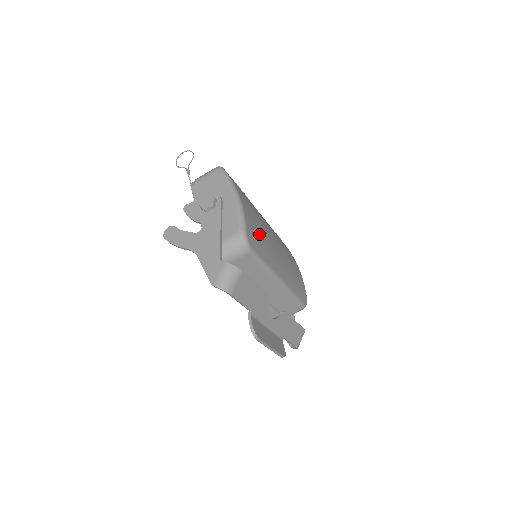
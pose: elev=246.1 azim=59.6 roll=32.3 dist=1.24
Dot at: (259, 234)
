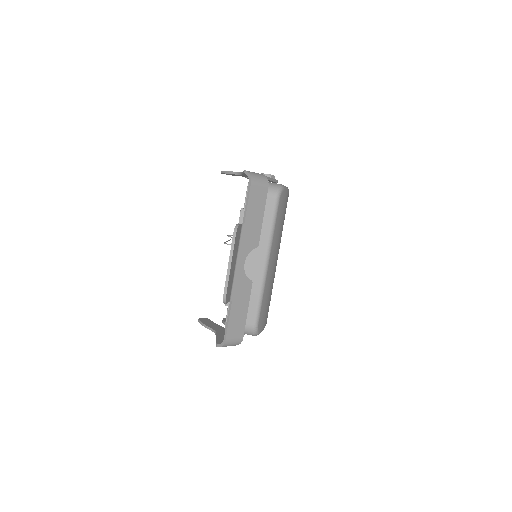
Dot at: (283, 218)
